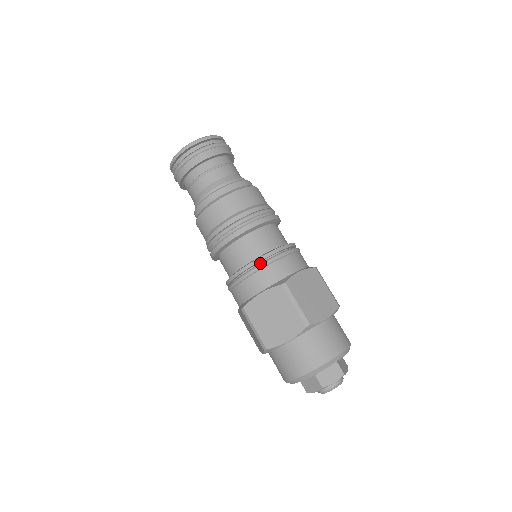
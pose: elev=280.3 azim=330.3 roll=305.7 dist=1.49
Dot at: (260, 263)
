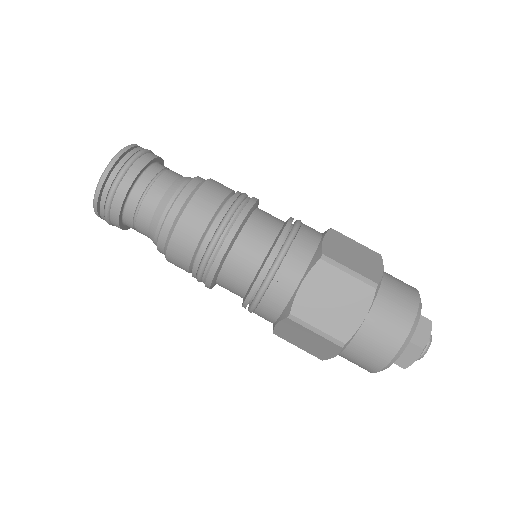
Dot at: occluded
